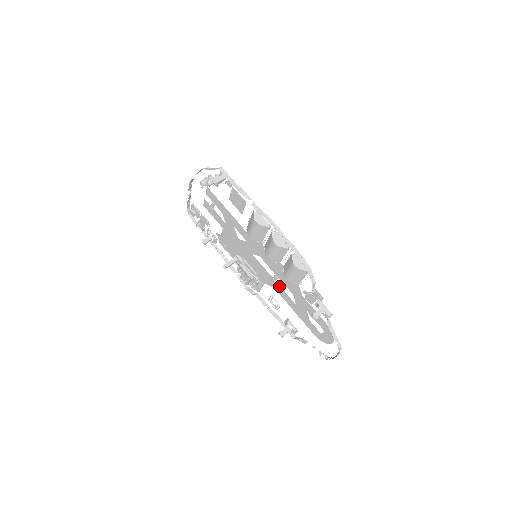
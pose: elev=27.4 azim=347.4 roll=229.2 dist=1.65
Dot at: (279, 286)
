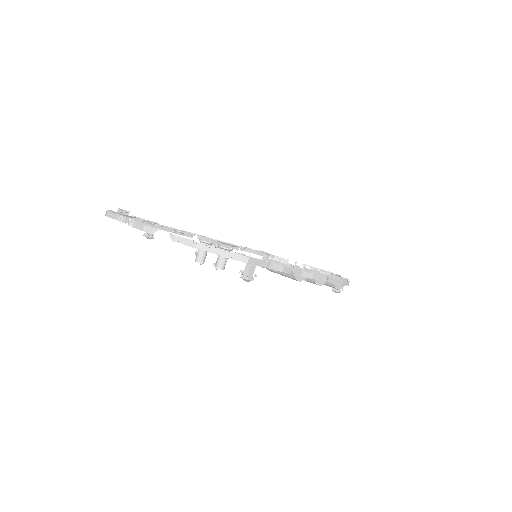
Dot at: occluded
